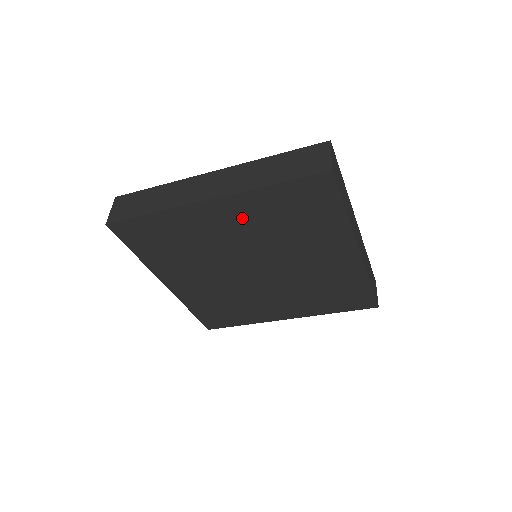
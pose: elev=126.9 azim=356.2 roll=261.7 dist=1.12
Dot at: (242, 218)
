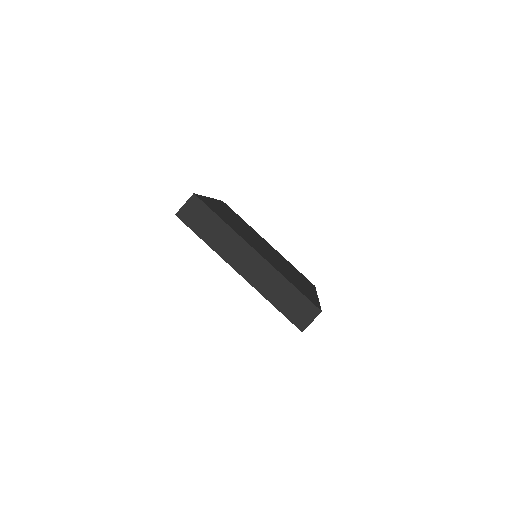
Dot at: occluded
